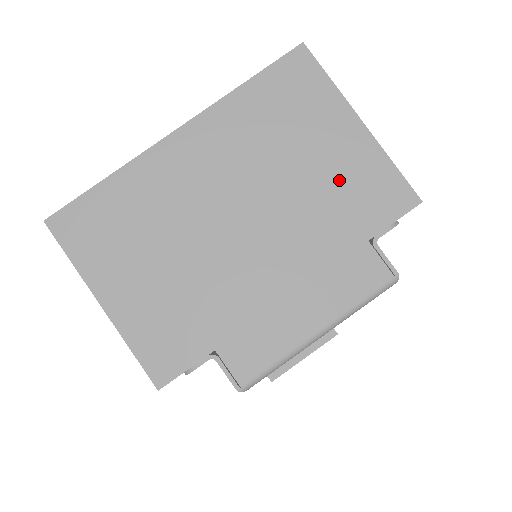
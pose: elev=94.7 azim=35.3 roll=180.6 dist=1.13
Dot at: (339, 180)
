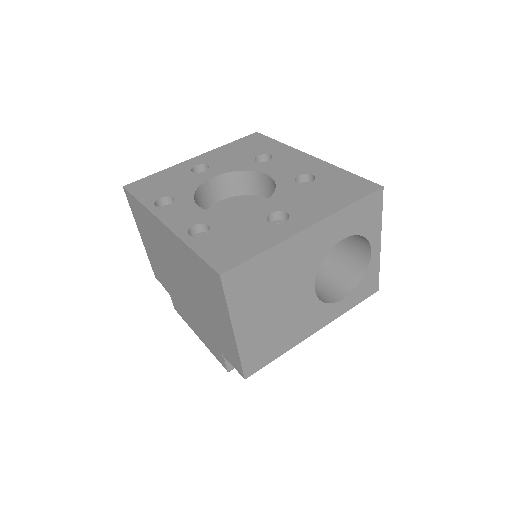
Dot at: (218, 329)
